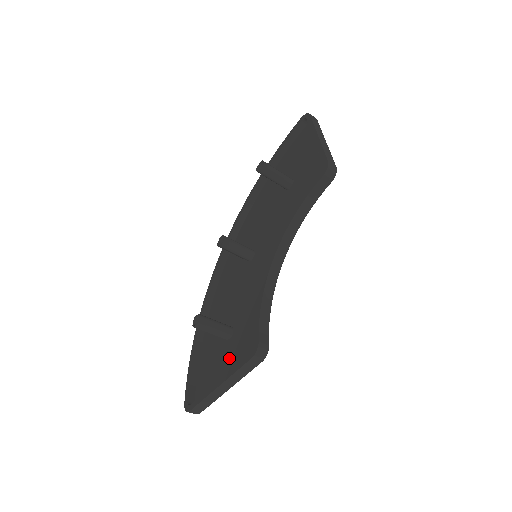
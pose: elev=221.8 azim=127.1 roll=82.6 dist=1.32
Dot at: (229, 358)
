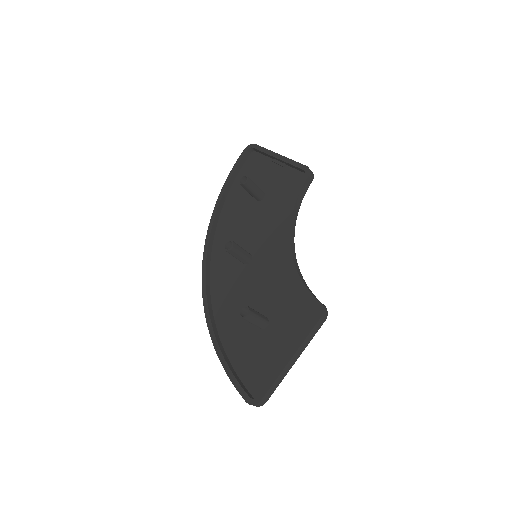
Dot at: (280, 339)
